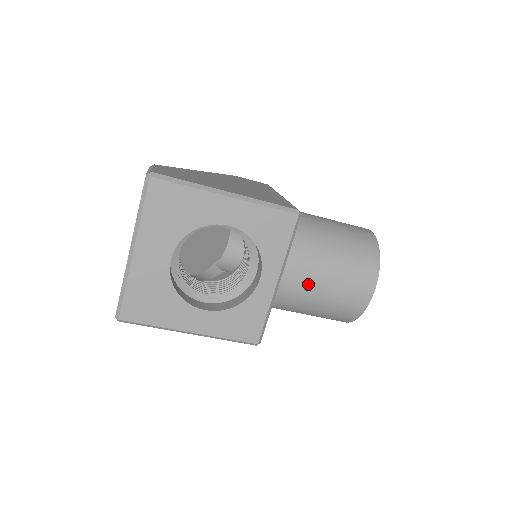
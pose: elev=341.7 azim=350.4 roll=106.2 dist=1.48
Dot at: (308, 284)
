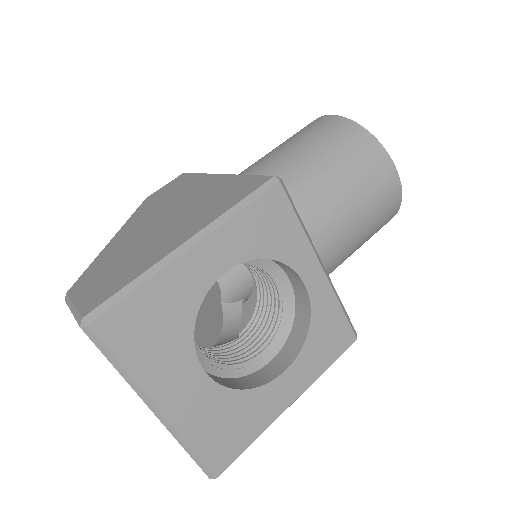
Dot at: (338, 232)
